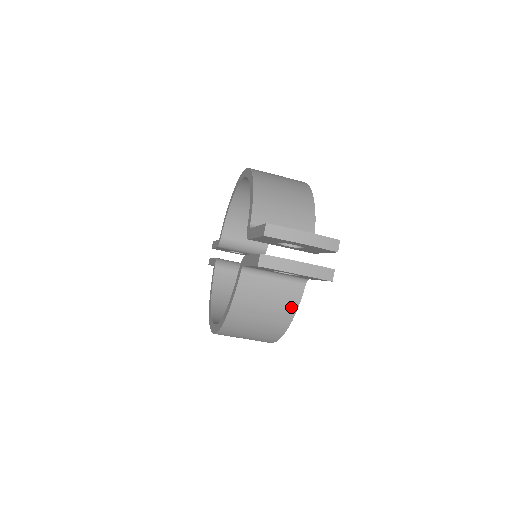
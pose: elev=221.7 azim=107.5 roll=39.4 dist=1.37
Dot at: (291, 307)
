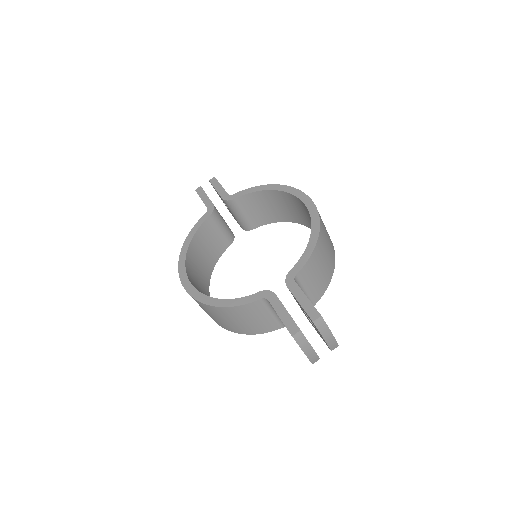
Dot at: (260, 331)
